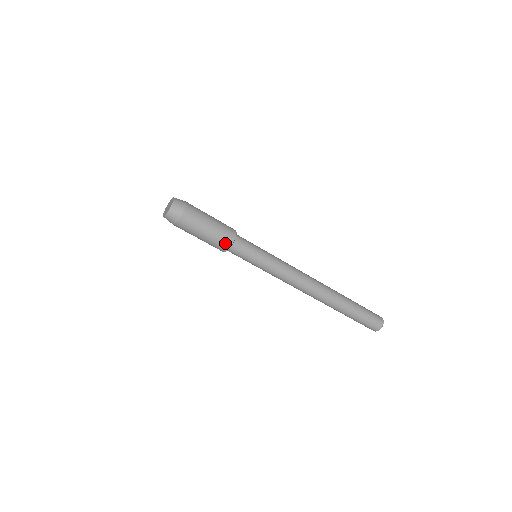
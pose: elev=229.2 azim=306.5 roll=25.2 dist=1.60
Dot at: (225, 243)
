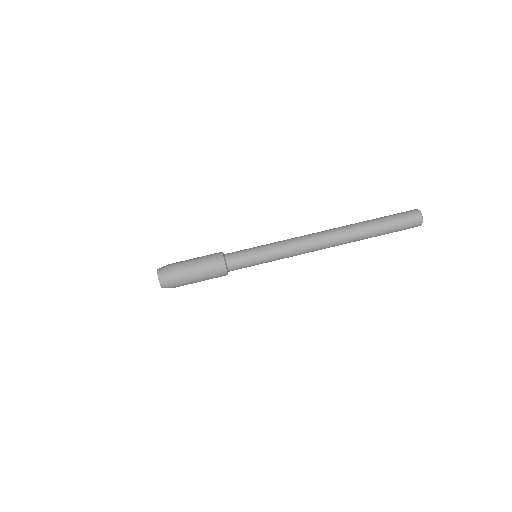
Dot at: (217, 258)
